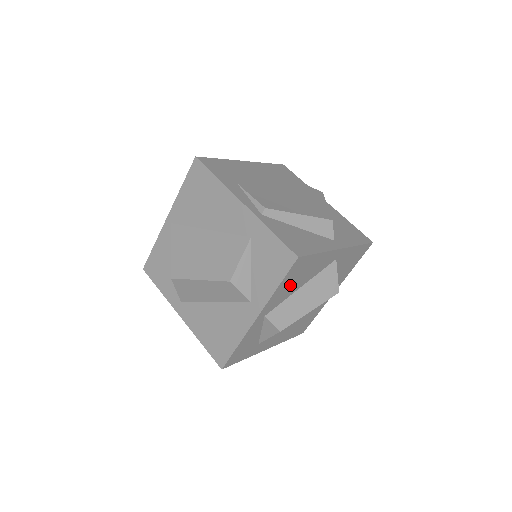
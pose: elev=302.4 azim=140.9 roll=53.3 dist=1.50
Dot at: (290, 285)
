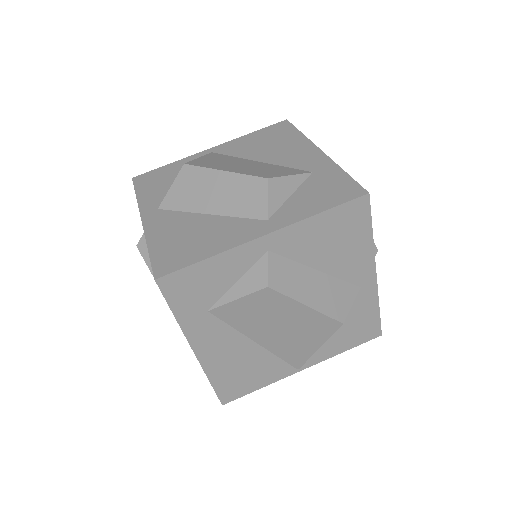
Dot at: (322, 239)
